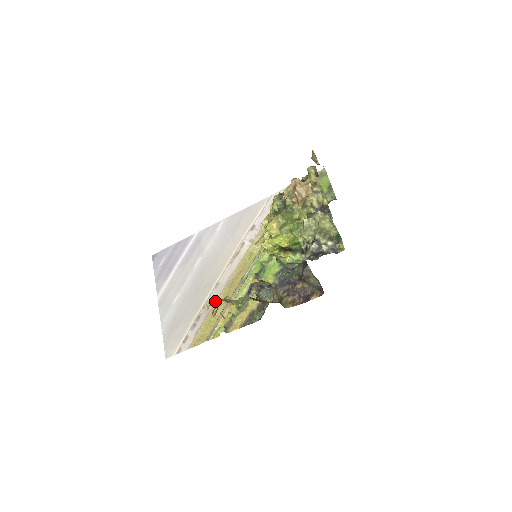
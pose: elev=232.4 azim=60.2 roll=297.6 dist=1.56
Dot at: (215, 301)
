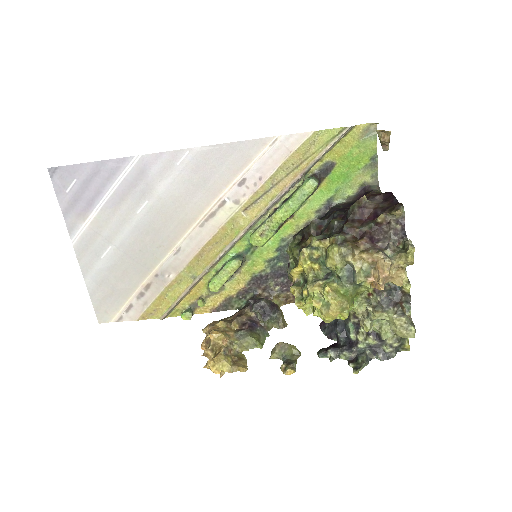
Dot at: (222, 365)
